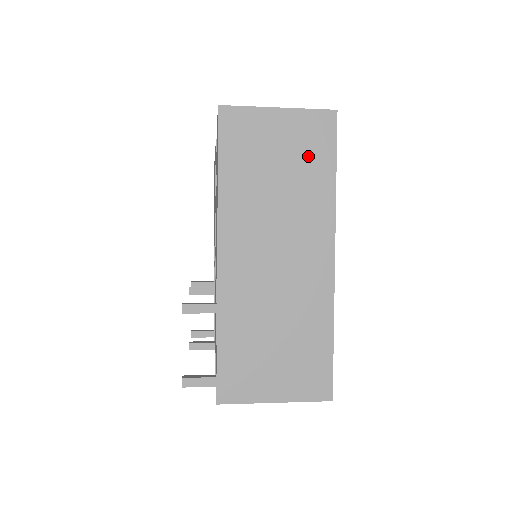
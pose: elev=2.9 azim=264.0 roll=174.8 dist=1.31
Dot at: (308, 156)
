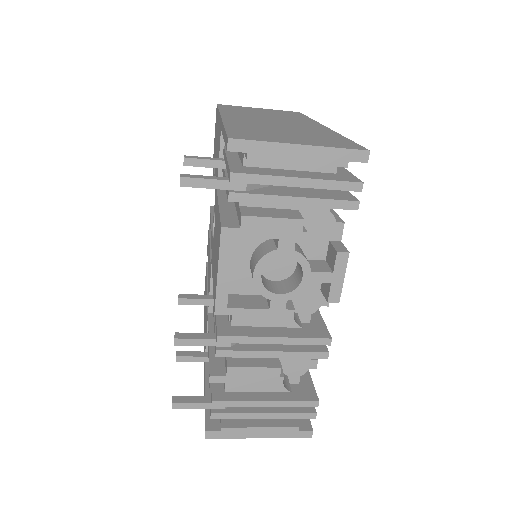
Dot at: (285, 114)
